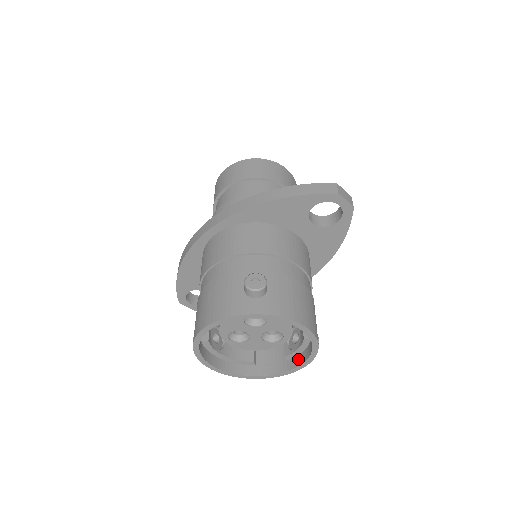
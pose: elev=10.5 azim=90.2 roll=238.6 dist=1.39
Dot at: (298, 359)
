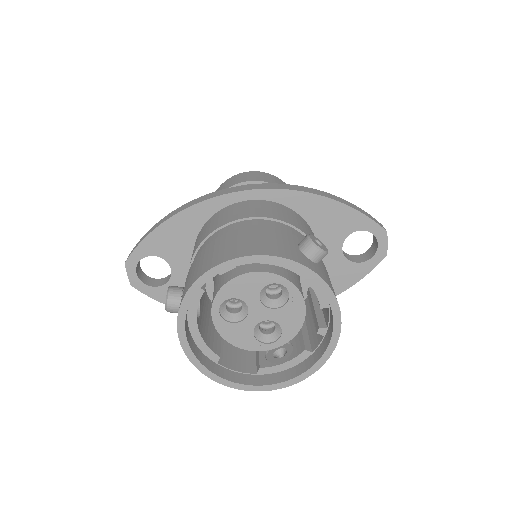
Dot at: (277, 376)
